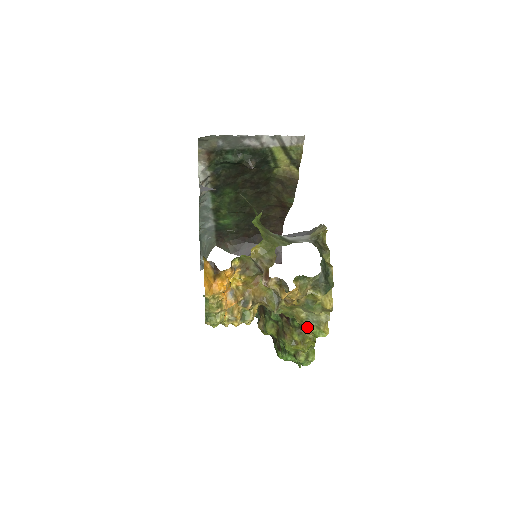
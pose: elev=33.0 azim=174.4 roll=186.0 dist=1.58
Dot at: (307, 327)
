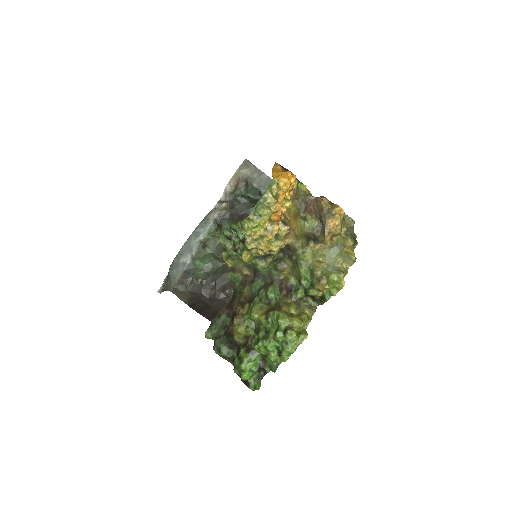
Dot at: (326, 275)
